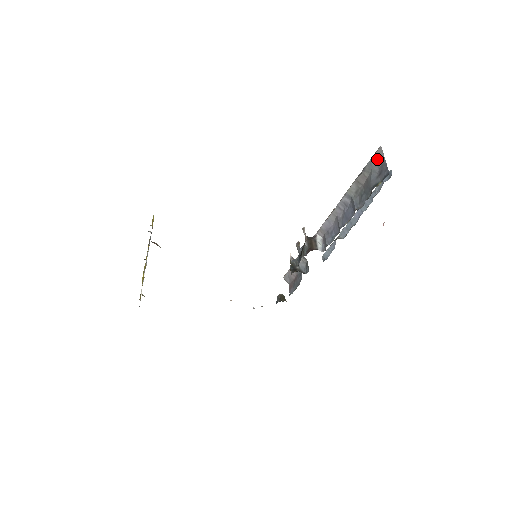
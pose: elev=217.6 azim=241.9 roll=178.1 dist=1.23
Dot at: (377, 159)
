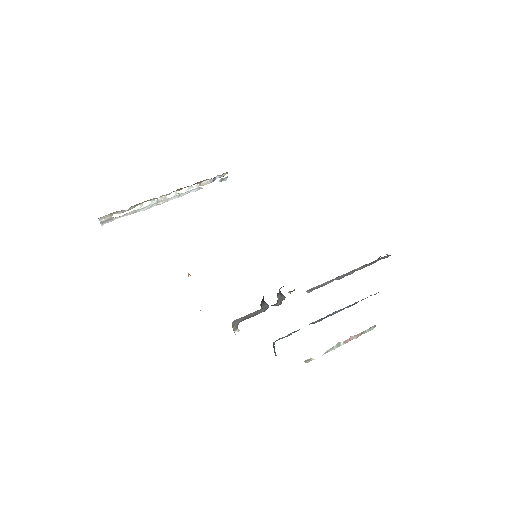
Dot at: (385, 257)
